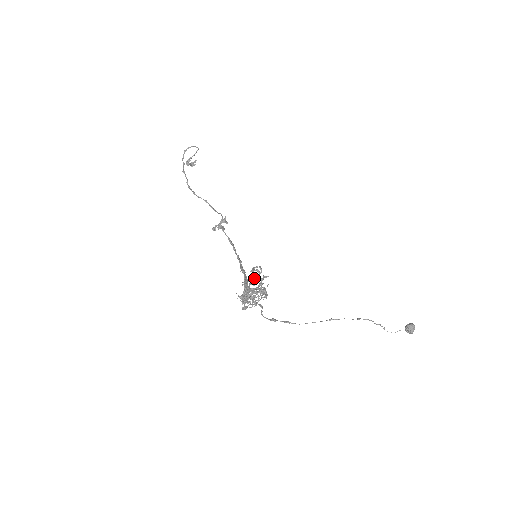
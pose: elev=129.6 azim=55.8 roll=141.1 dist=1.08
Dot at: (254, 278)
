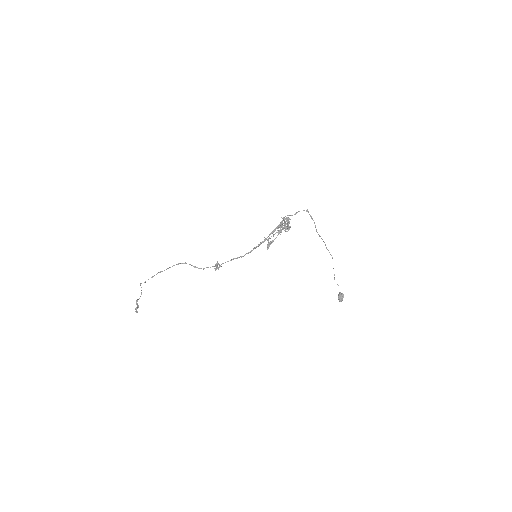
Dot at: (274, 234)
